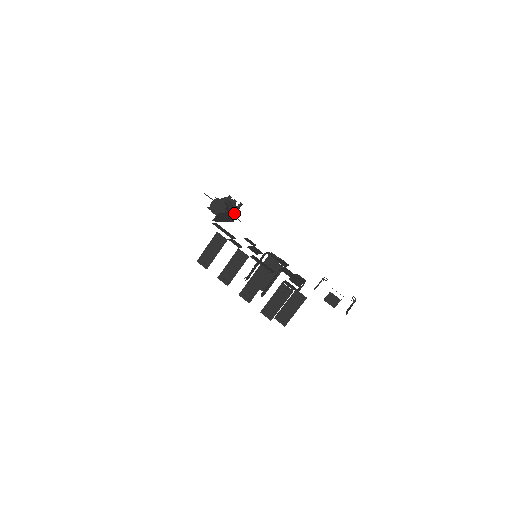
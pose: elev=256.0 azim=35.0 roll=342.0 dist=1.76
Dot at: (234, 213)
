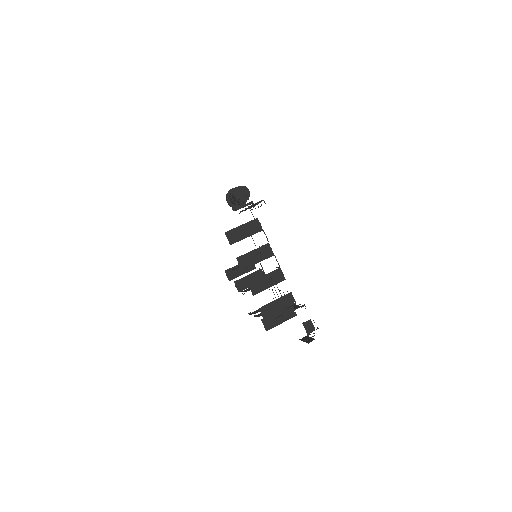
Dot at: occluded
